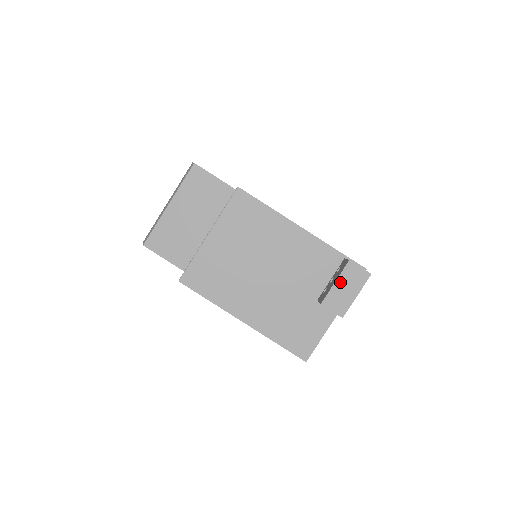
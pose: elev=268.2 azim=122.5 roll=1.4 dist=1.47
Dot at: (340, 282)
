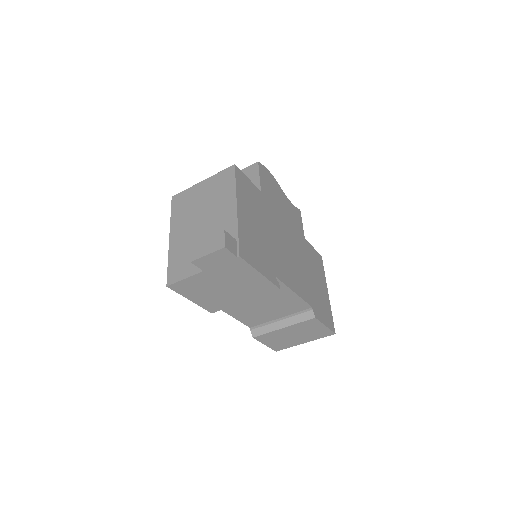
Dot at: (209, 239)
